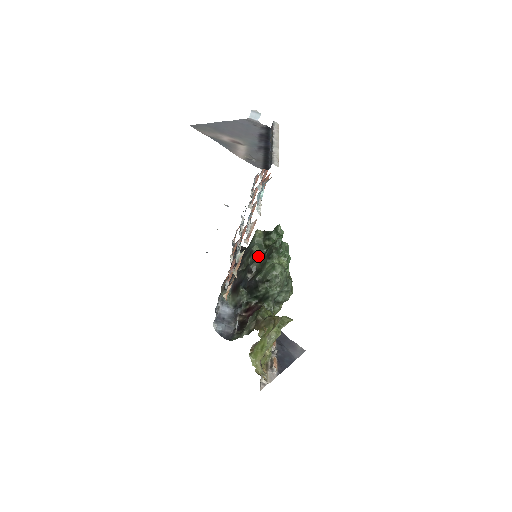
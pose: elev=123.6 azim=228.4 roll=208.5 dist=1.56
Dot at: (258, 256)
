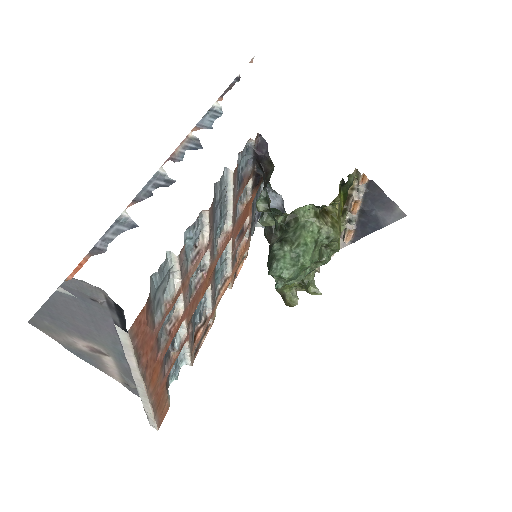
Dot at: (273, 224)
